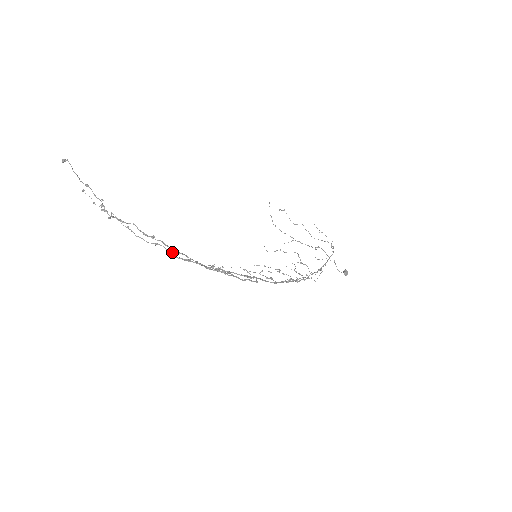
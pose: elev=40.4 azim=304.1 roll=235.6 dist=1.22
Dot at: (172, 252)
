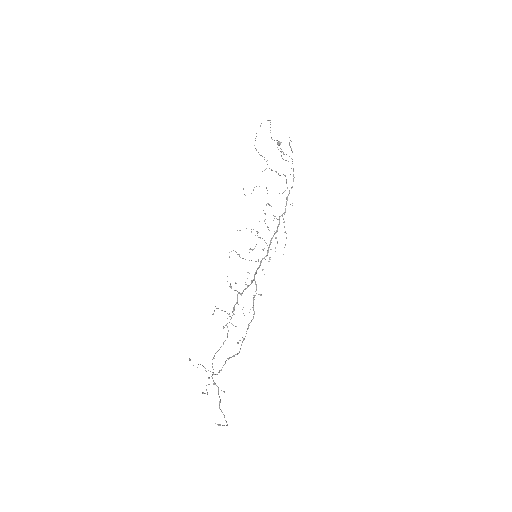
Dot at: occluded
